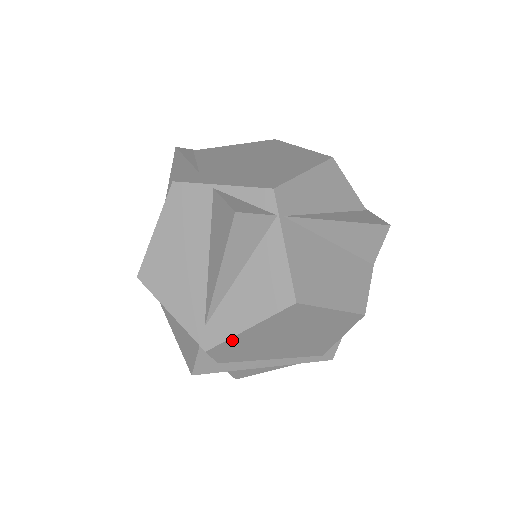
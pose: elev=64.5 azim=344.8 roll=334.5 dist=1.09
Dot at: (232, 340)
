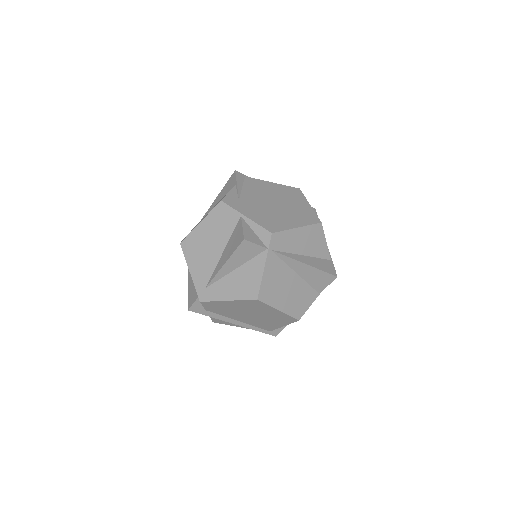
Dot at: (217, 302)
